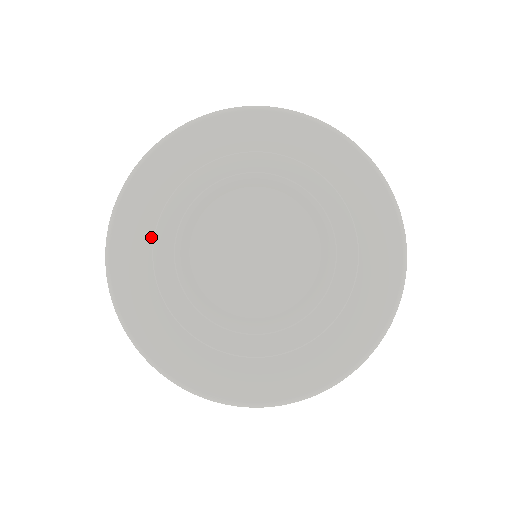
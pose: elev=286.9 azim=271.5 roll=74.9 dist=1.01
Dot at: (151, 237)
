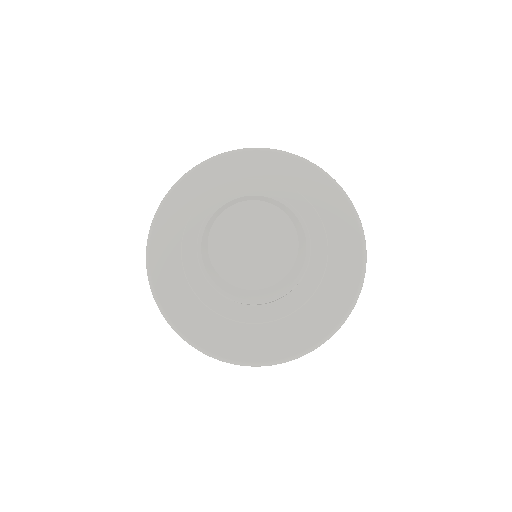
Dot at: (178, 249)
